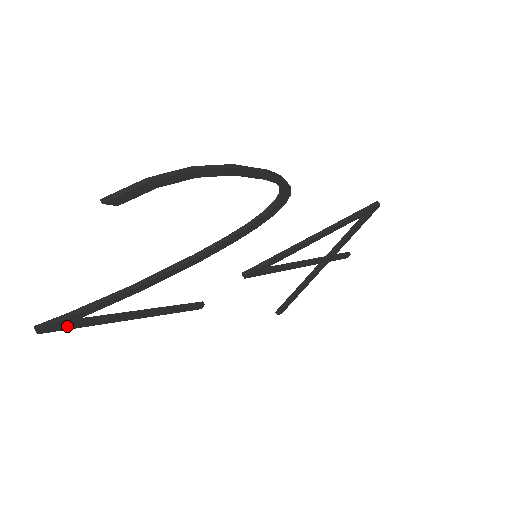
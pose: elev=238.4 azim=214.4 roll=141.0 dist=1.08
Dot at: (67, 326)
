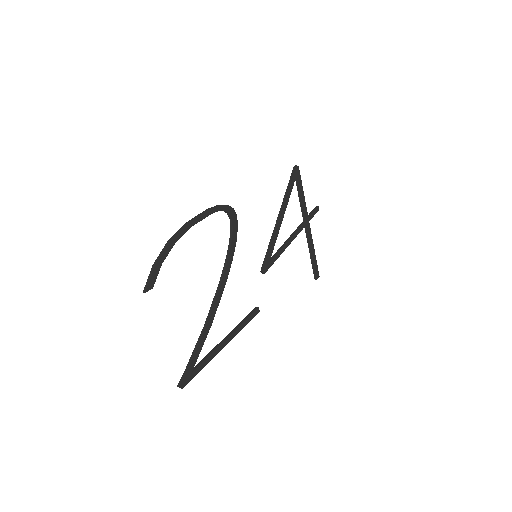
Dot at: (193, 374)
